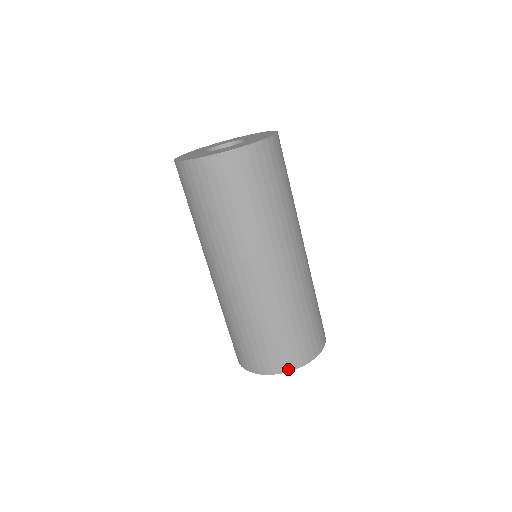
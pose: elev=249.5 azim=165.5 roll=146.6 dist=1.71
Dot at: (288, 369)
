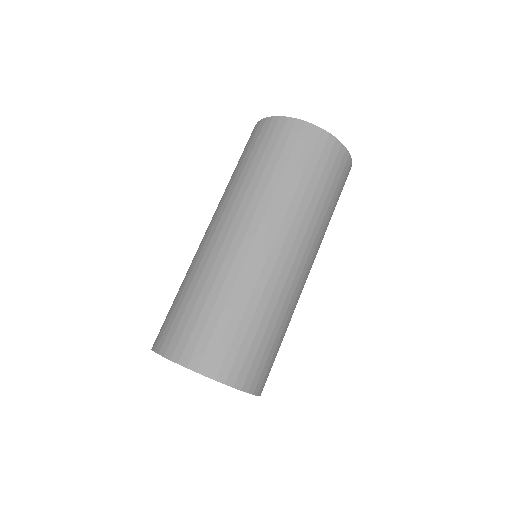
Dot at: (249, 389)
